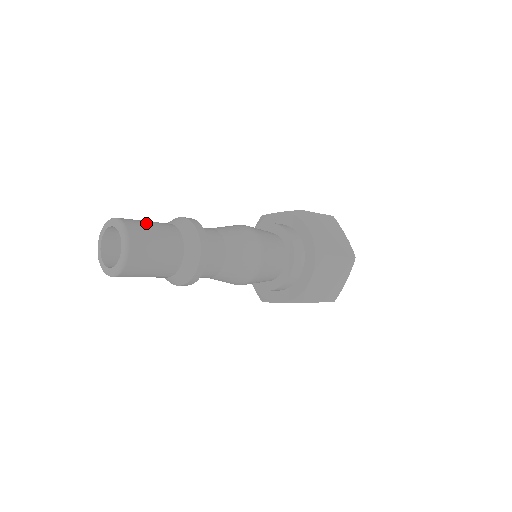
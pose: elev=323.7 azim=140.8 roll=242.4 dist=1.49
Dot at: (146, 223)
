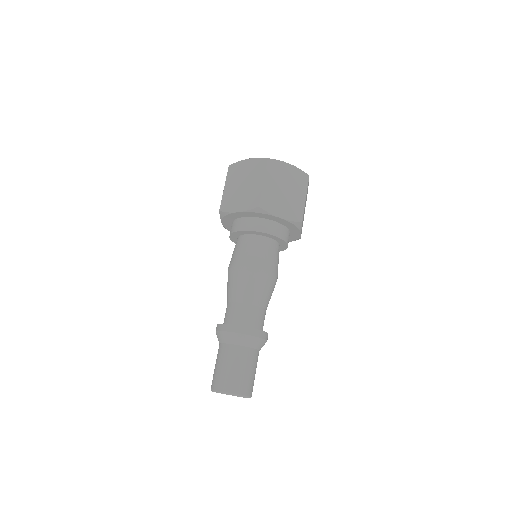
Dot at: (233, 372)
